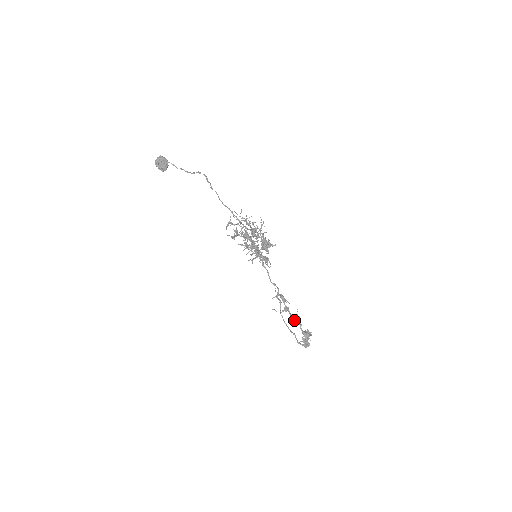
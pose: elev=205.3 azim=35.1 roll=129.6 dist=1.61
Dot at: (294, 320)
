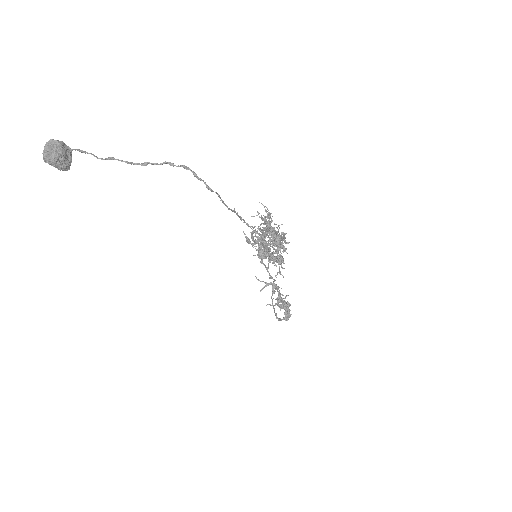
Dot at: (277, 300)
